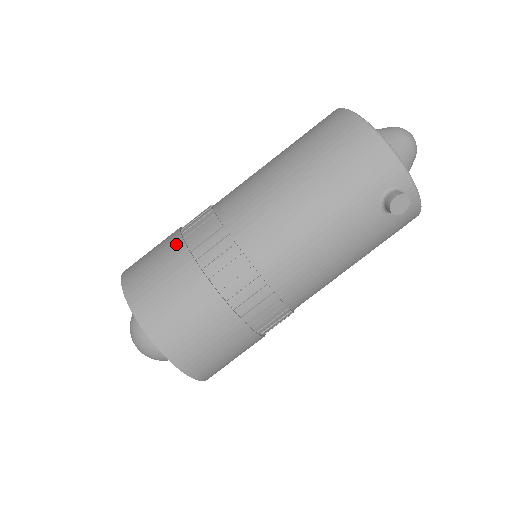
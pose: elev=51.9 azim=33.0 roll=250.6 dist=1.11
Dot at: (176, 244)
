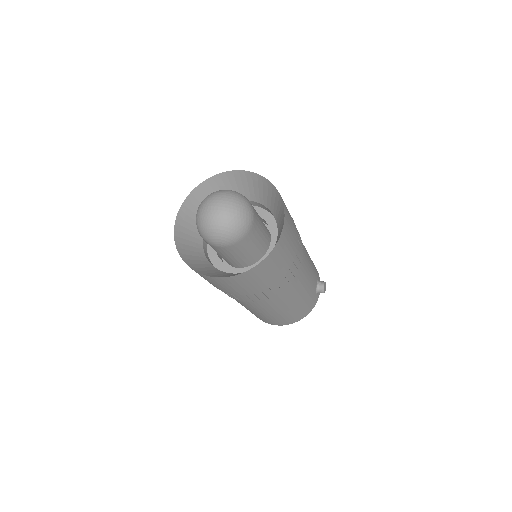
Dot at: occluded
